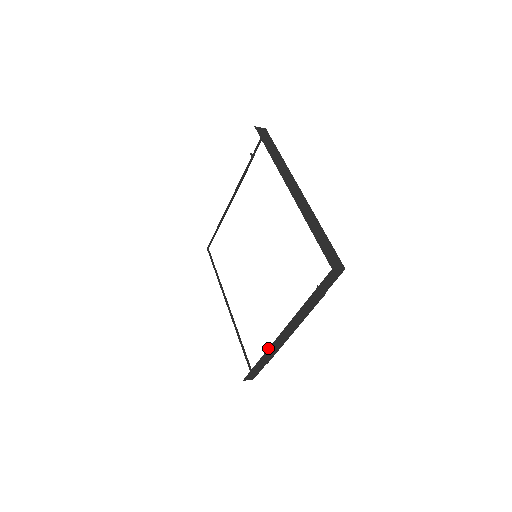
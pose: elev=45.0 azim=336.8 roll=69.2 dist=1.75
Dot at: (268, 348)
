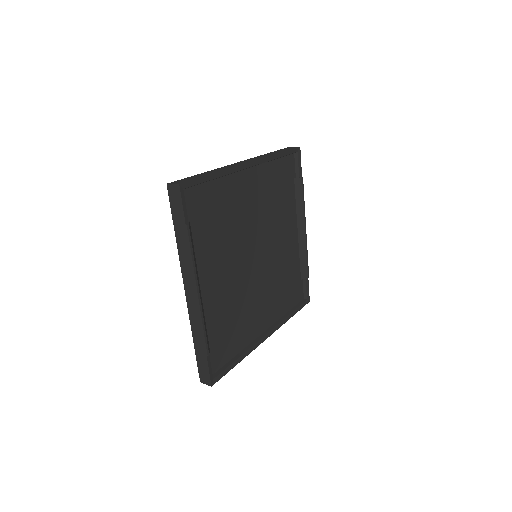
Dot at: (190, 319)
